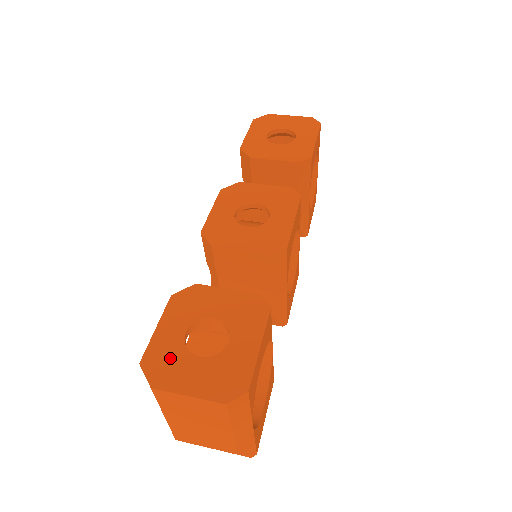
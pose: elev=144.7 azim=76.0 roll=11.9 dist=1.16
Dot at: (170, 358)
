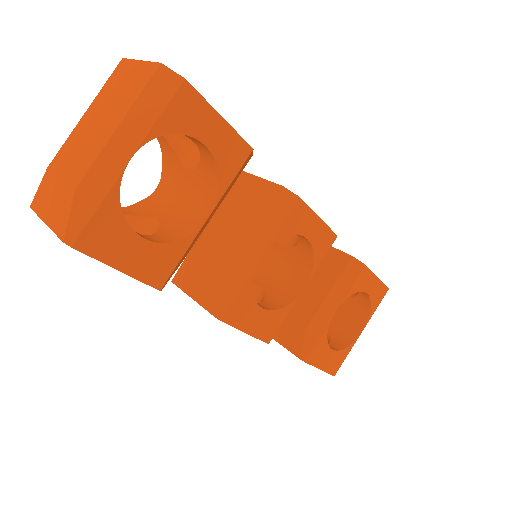
Dot at: occluded
